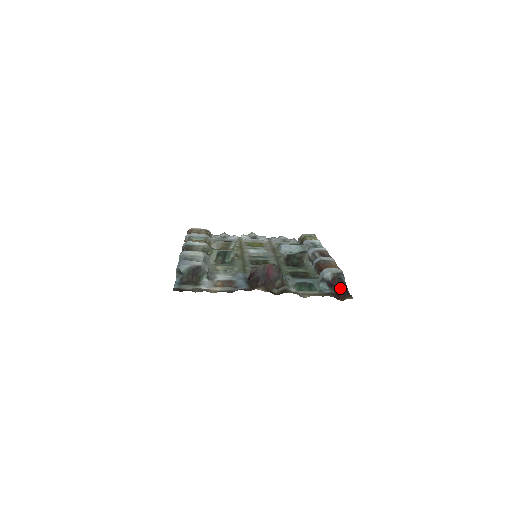
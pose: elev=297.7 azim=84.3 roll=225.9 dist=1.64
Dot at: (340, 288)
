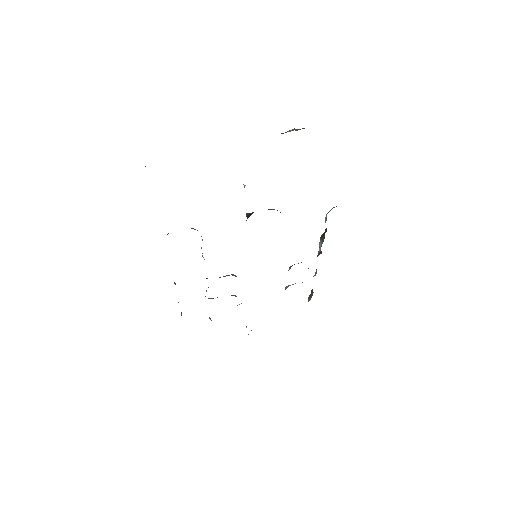
Dot at: occluded
